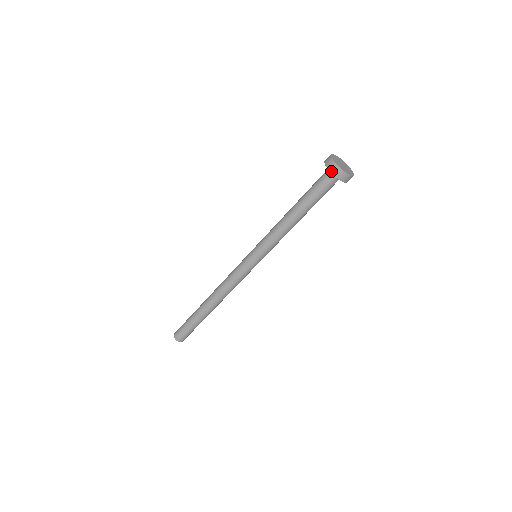
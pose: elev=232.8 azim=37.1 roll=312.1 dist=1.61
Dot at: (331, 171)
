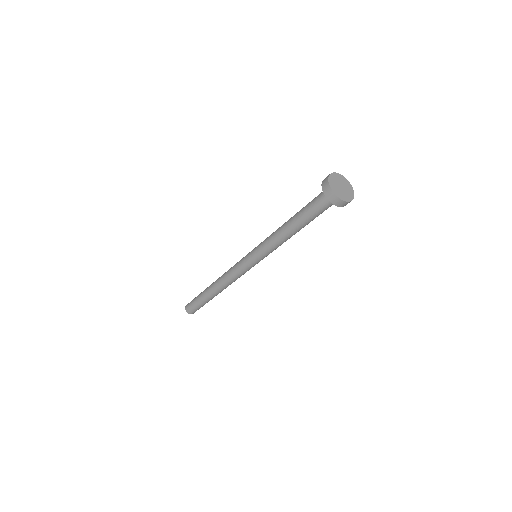
Dot at: (322, 187)
